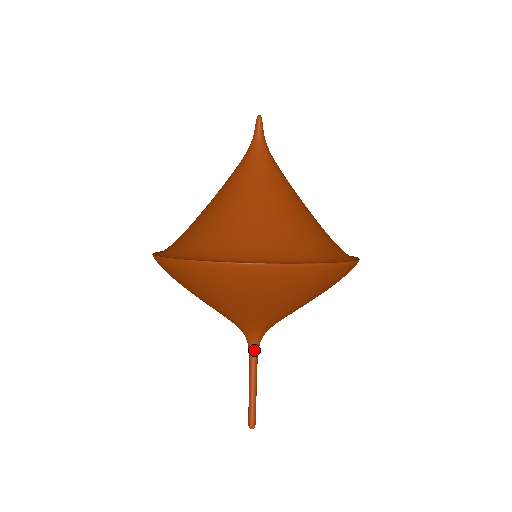
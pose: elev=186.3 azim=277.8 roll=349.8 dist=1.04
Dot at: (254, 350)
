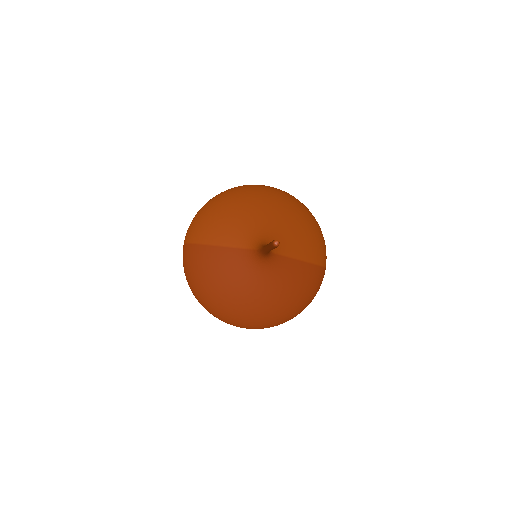
Dot at: occluded
